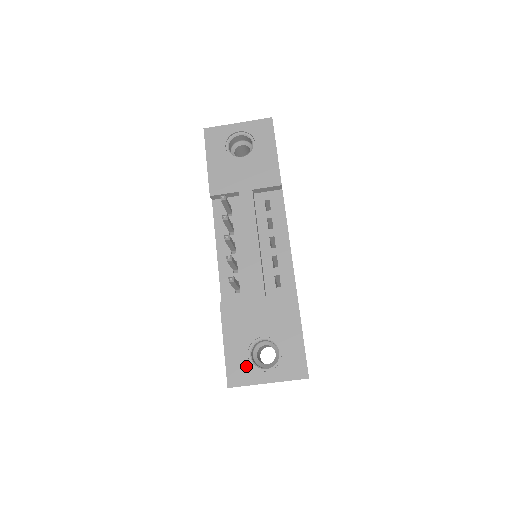
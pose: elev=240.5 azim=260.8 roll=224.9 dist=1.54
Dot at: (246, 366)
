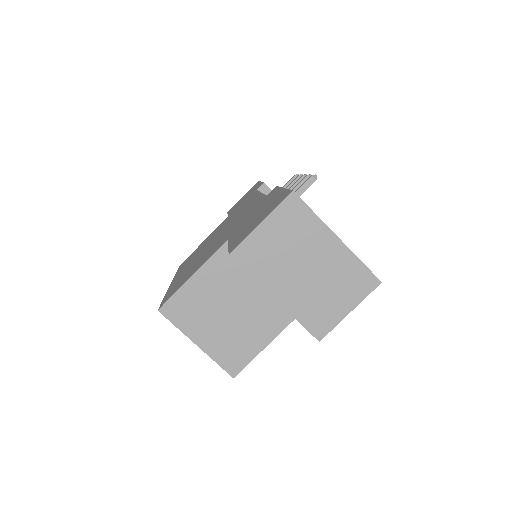
Dot at: occluded
